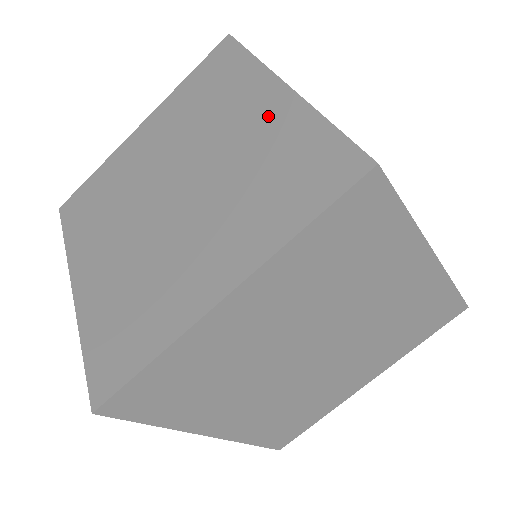
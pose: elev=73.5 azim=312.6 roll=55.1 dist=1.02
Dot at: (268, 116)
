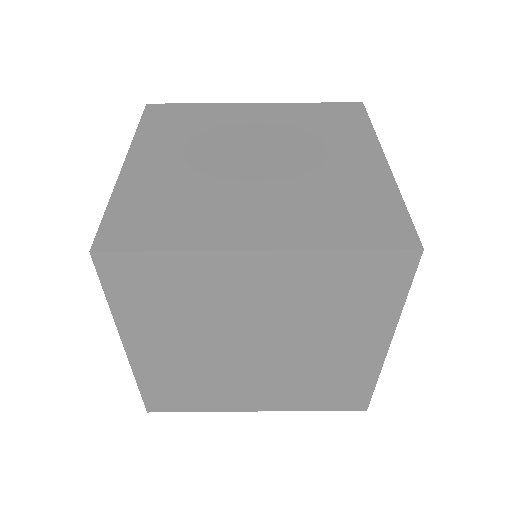
Dot at: occluded
